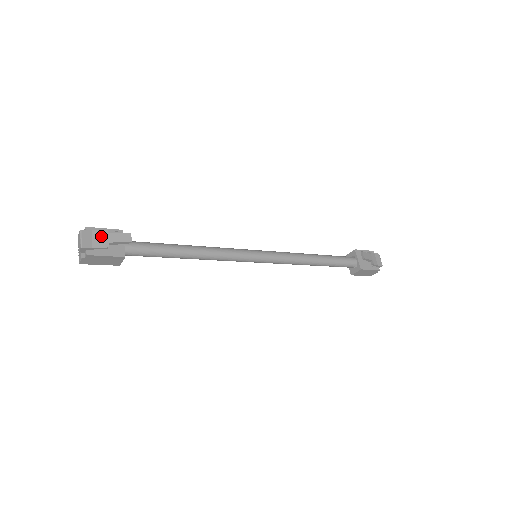
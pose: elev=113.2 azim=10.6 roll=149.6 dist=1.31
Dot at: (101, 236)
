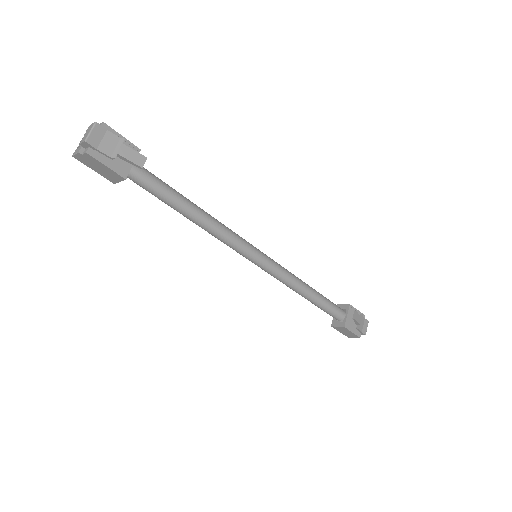
Dot at: (114, 142)
